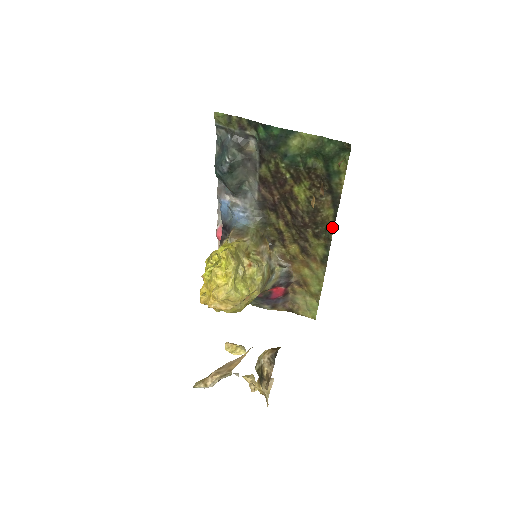
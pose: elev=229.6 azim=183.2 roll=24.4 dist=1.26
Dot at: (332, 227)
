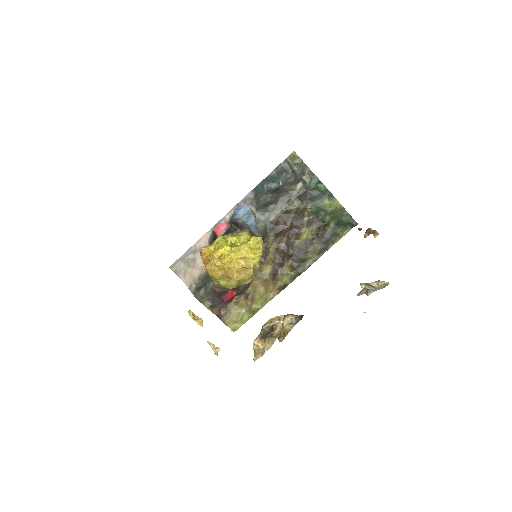
Dot at: (308, 266)
